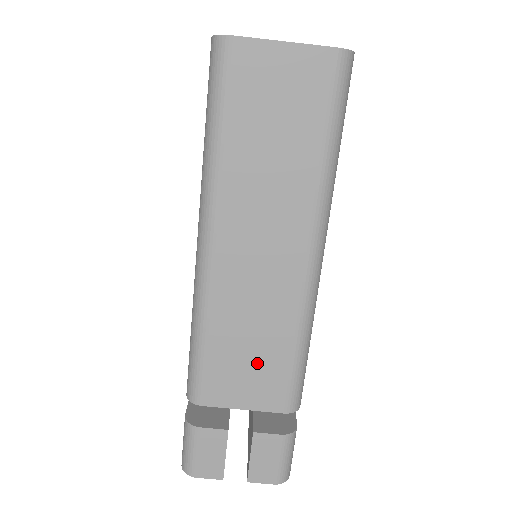
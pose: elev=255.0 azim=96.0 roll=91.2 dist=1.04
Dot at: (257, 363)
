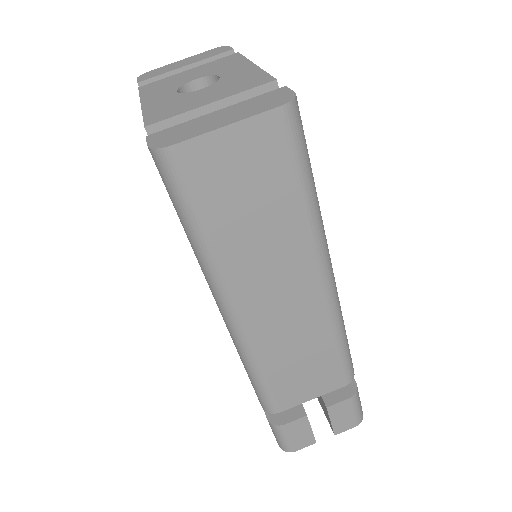
Dot at: (311, 368)
